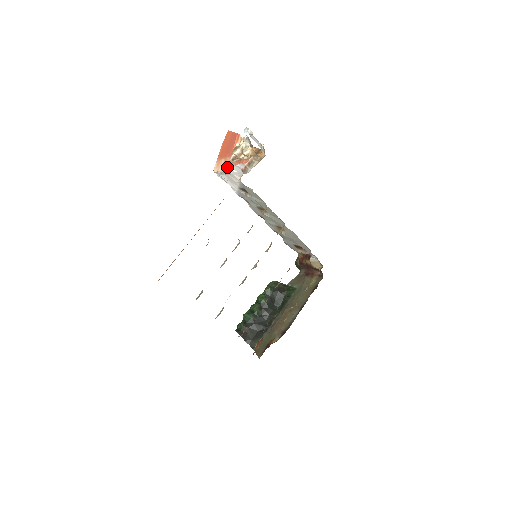
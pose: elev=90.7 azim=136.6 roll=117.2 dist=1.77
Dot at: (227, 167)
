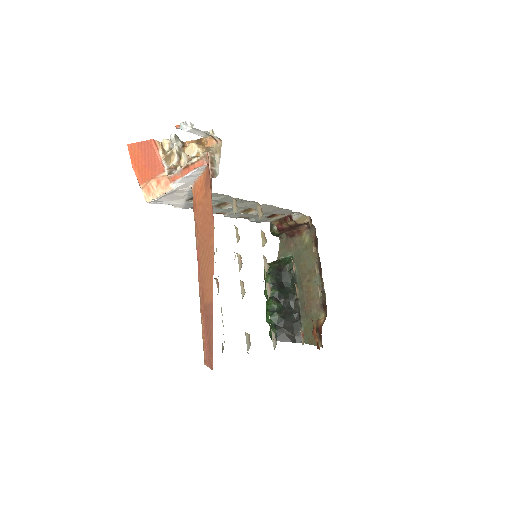
Dot at: (169, 186)
